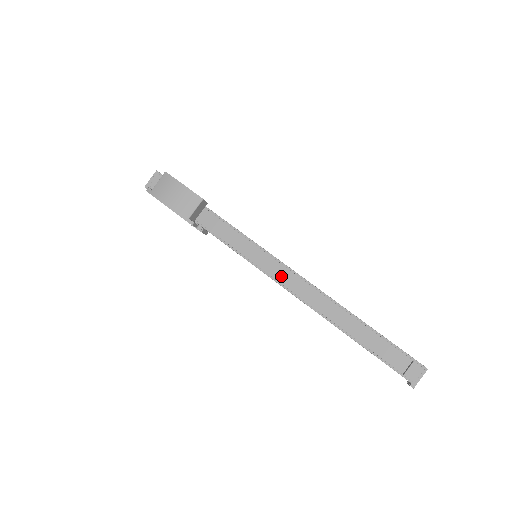
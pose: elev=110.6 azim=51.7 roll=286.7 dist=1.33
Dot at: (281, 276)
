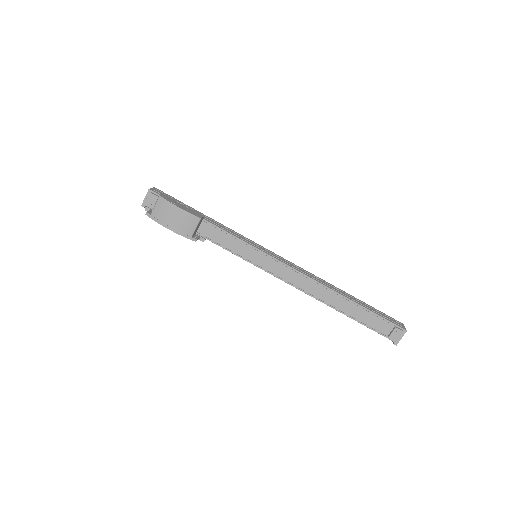
Dot at: (281, 273)
